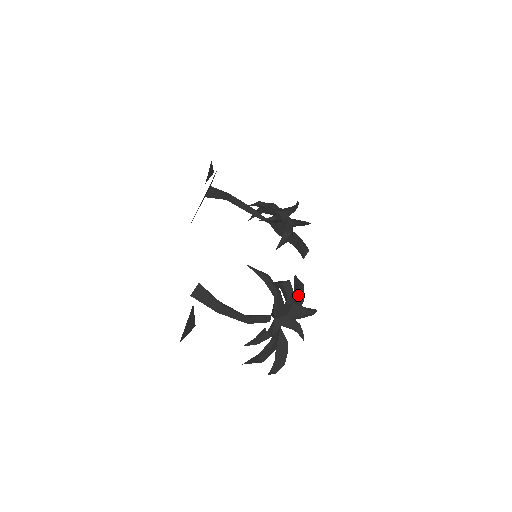
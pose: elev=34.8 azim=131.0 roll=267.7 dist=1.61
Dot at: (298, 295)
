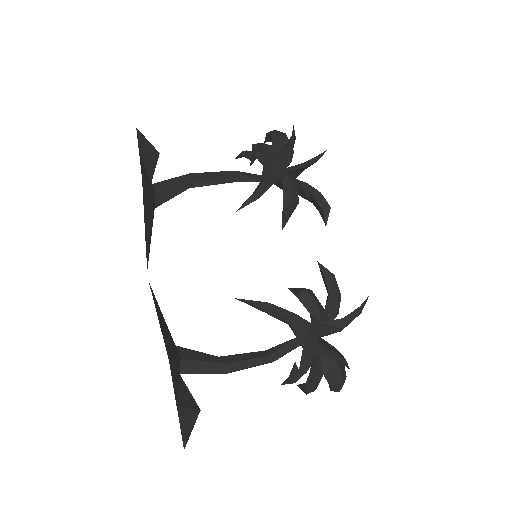
Dot at: (328, 298)
